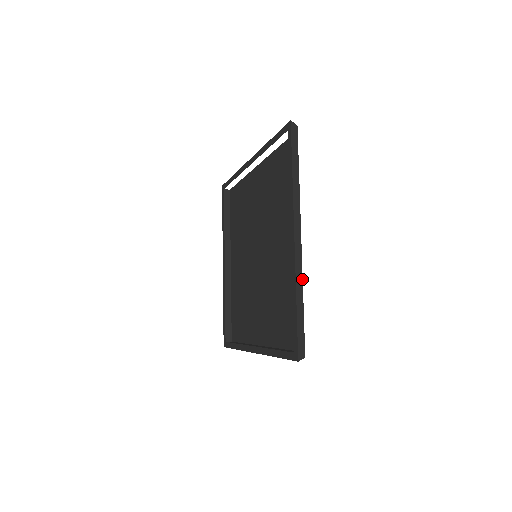
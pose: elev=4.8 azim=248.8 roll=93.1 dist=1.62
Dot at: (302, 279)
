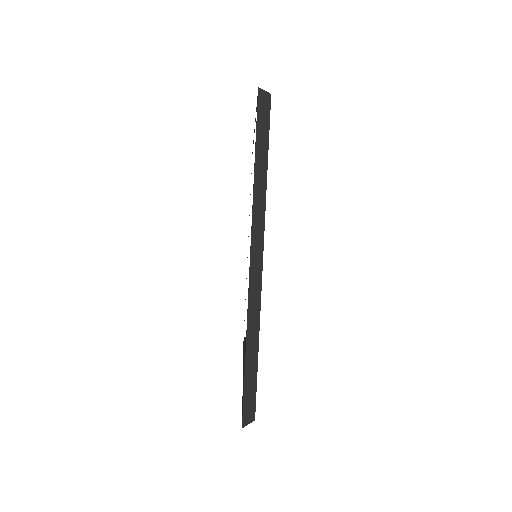
Dot at: occluded
